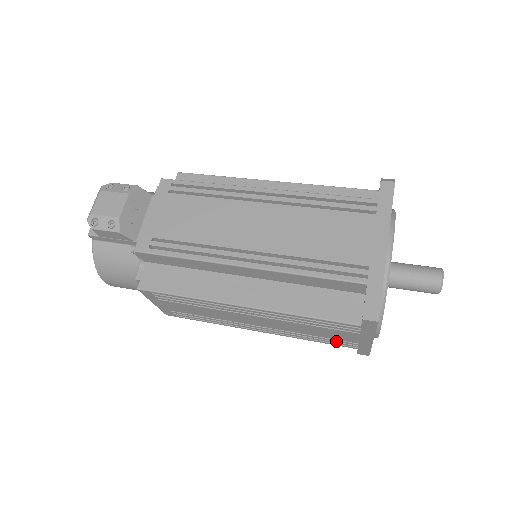
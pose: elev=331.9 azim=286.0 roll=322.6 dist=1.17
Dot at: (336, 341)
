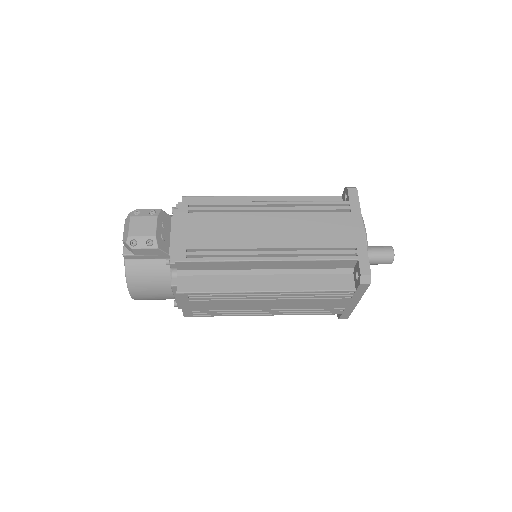
Dot at: (328, 310)
